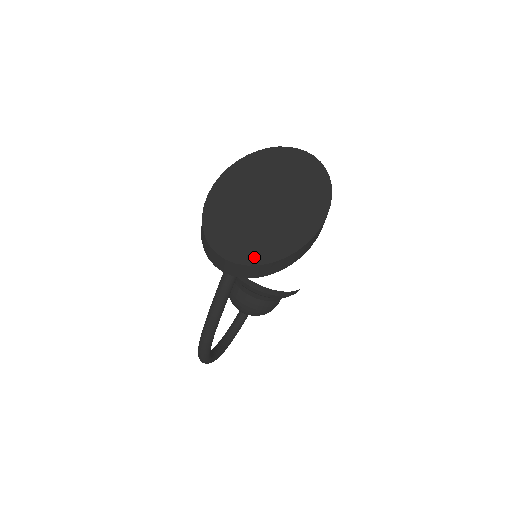
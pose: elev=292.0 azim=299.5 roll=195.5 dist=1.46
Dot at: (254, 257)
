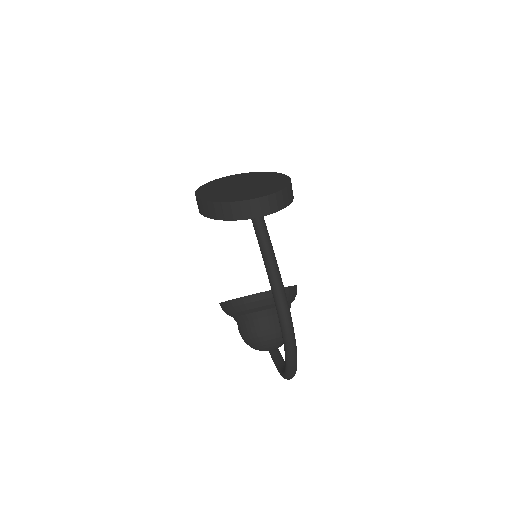
Dot at: (273, 191)
